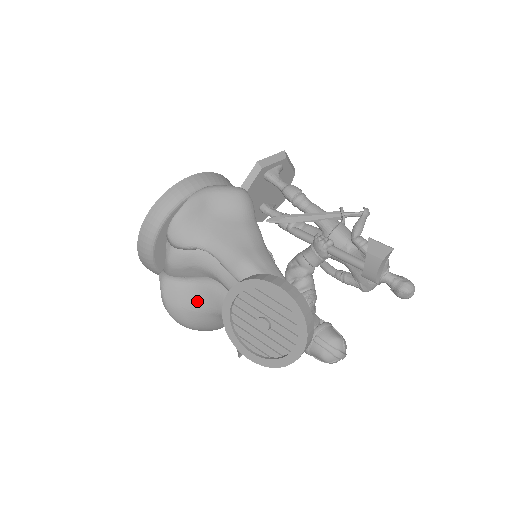
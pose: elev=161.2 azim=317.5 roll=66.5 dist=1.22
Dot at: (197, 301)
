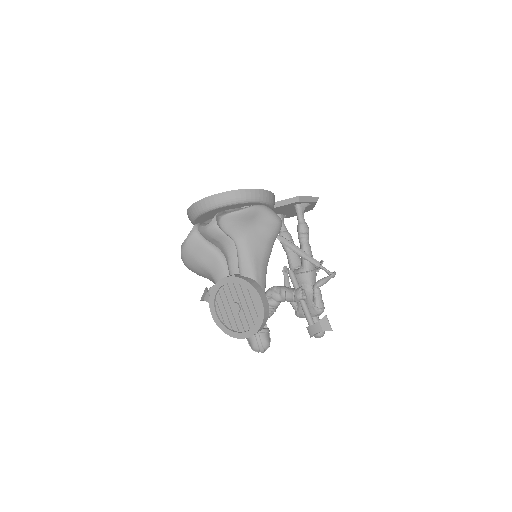
Dot at: (205, 259)
